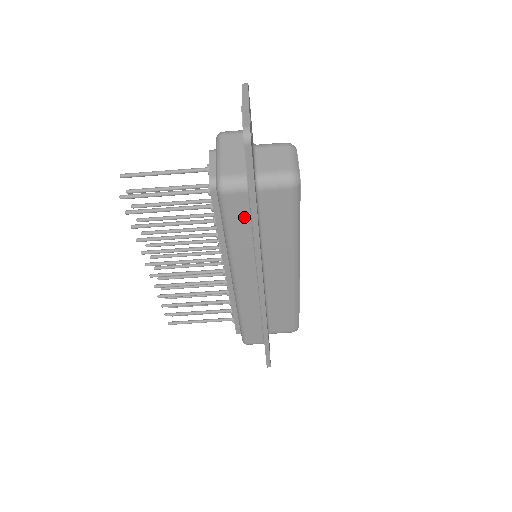
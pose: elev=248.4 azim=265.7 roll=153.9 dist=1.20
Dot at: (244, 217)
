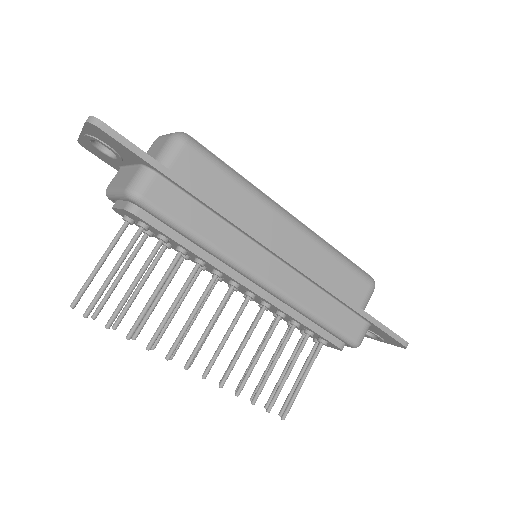
Dot at: (183, 201)
